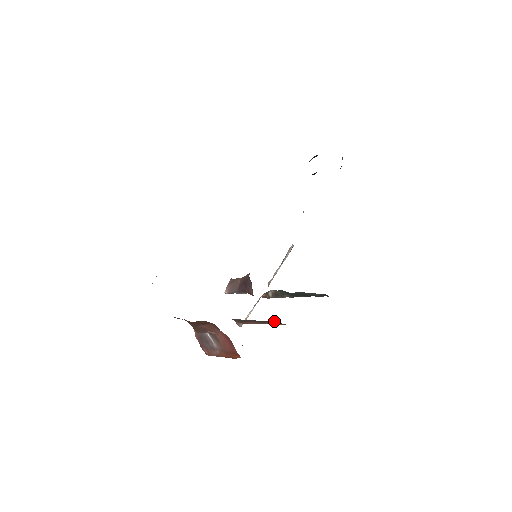
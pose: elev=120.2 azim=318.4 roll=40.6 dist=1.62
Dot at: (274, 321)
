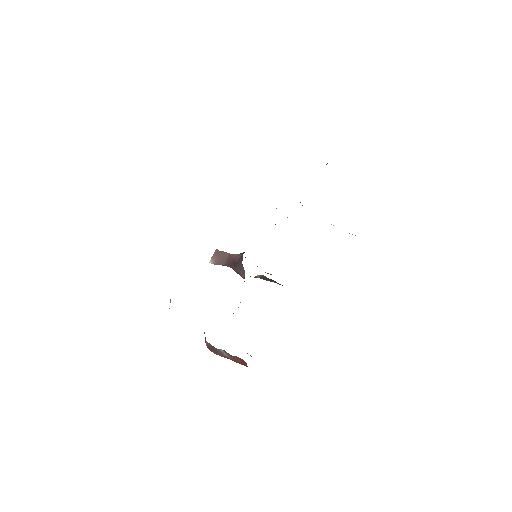
Dot at: occluded
